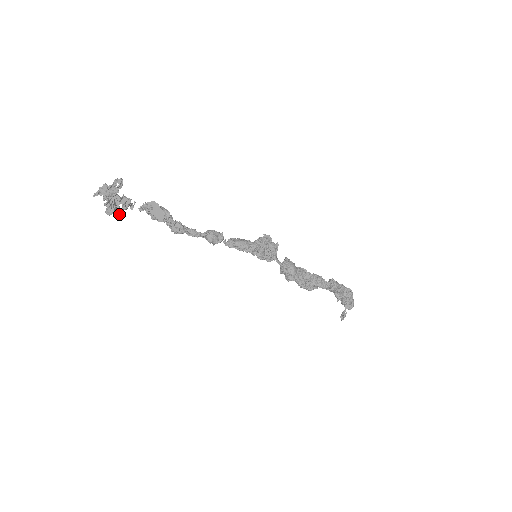
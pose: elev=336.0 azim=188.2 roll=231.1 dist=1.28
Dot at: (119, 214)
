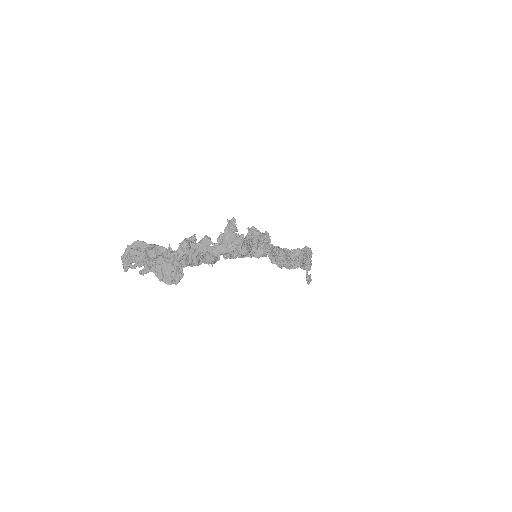
Dot at: (182, 276)
